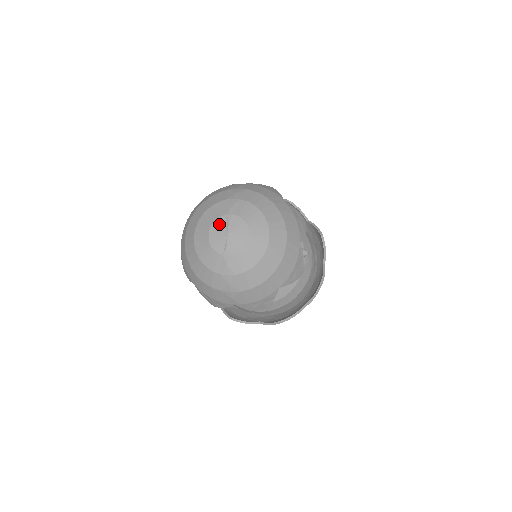
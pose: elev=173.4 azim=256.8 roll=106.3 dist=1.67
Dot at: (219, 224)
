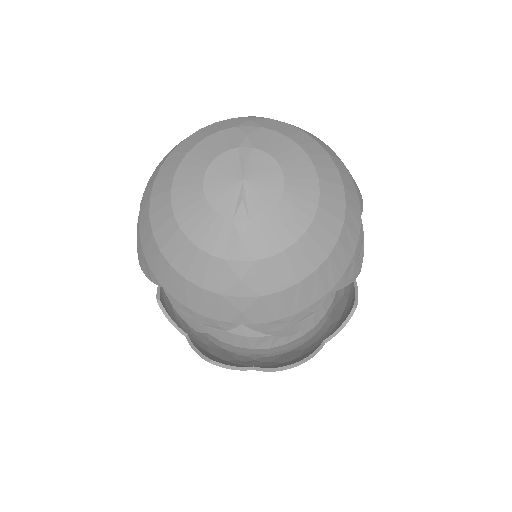
Dot at: (225, 163)
